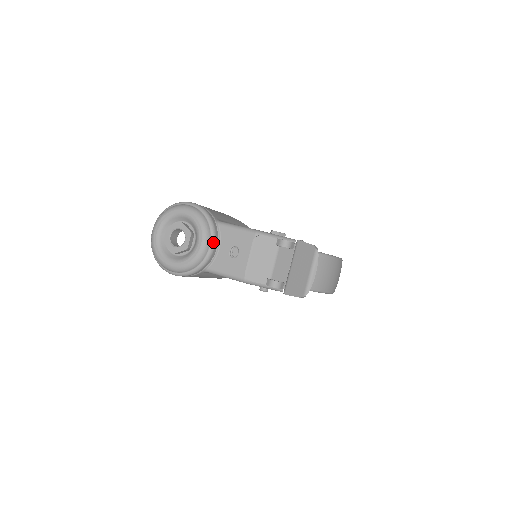
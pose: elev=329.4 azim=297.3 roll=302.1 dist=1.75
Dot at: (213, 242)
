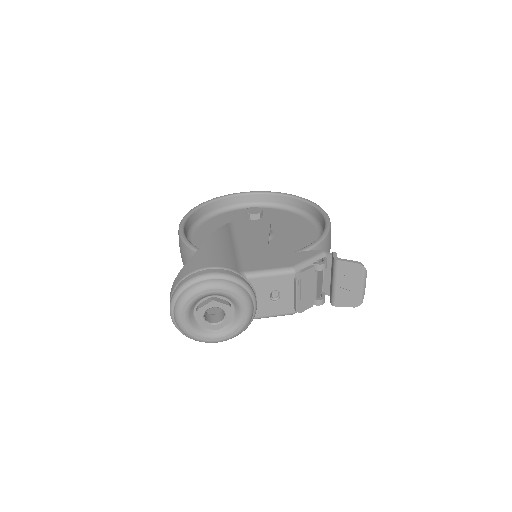
Dot at: (255, 301)
